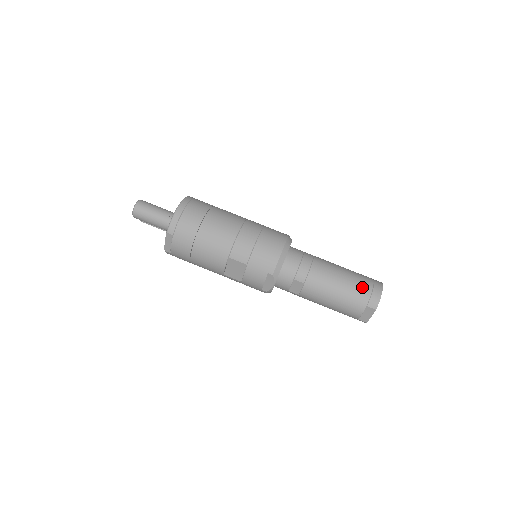
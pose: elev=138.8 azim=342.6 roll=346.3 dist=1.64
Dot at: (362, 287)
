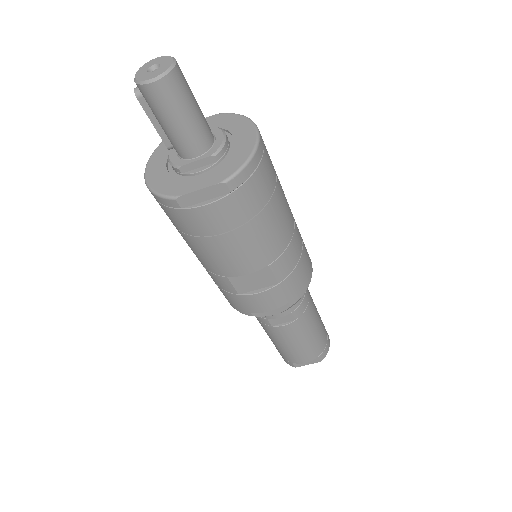
Dot at: (325, 335)
